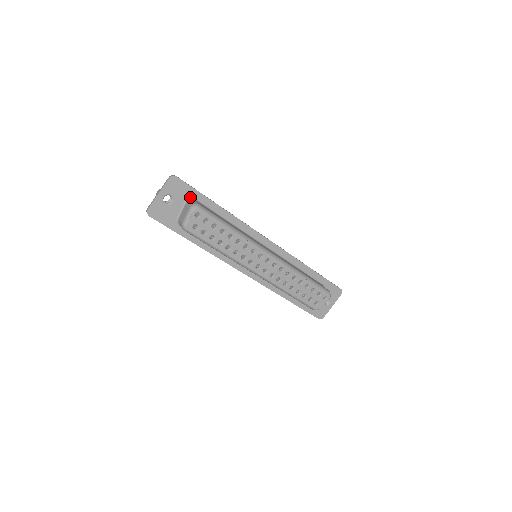
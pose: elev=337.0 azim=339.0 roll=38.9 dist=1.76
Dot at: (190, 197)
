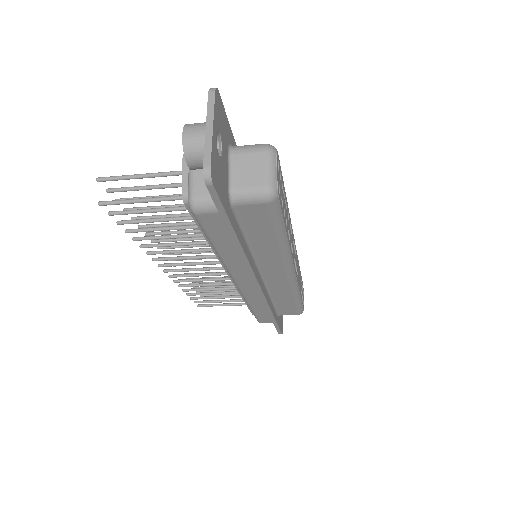
Dot at: (229, 142)
